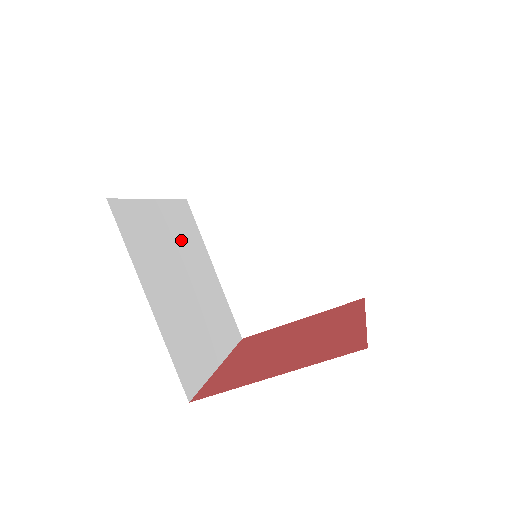
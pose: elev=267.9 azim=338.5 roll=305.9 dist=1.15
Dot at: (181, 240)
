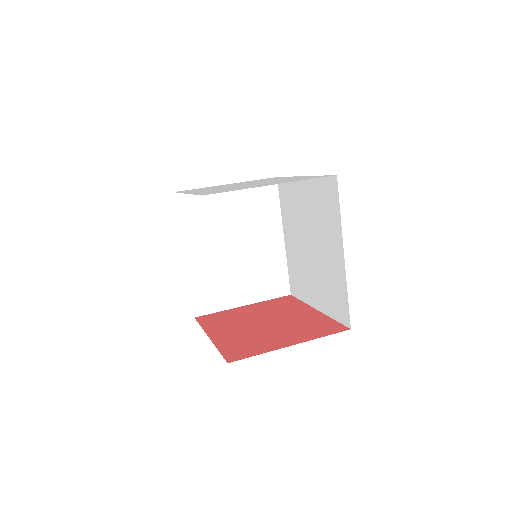
Dot at: occluded
